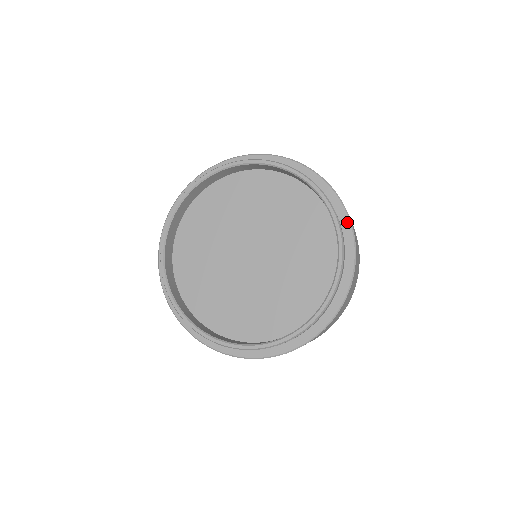
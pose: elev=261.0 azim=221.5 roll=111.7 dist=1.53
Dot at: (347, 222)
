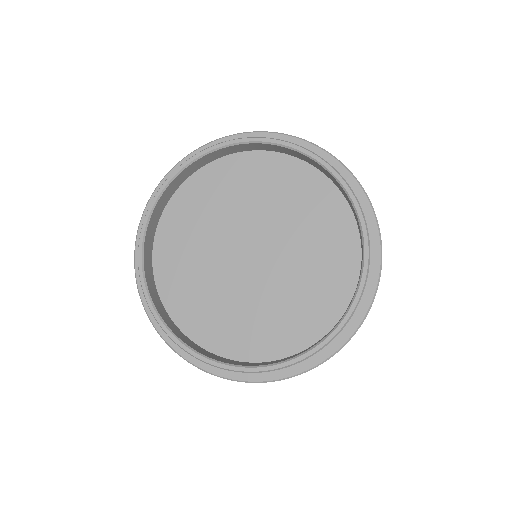
Dot at: (351, 178)
